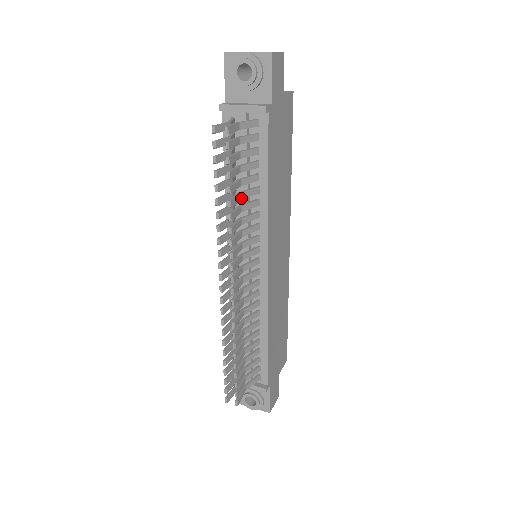
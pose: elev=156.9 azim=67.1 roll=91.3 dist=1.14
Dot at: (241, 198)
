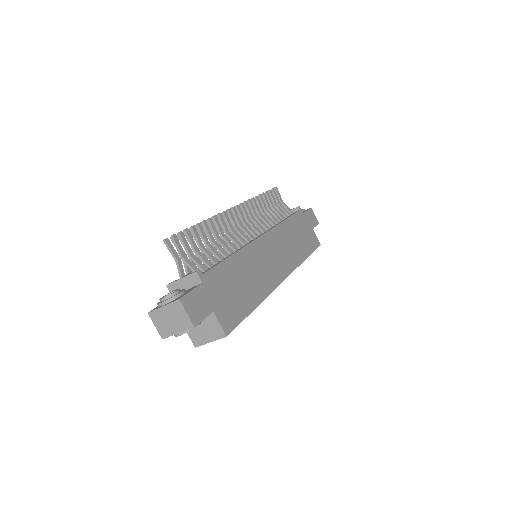
Dot at: (267, 211)
